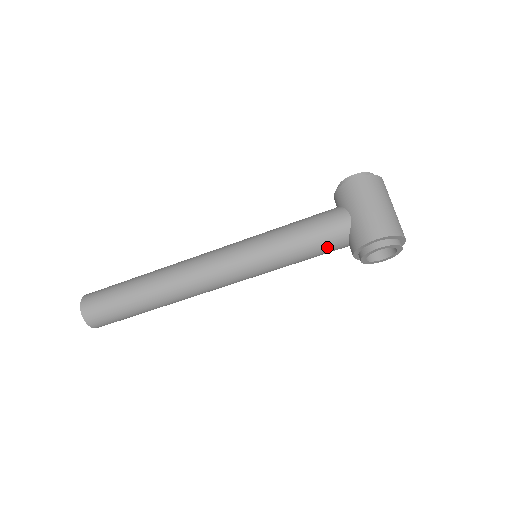
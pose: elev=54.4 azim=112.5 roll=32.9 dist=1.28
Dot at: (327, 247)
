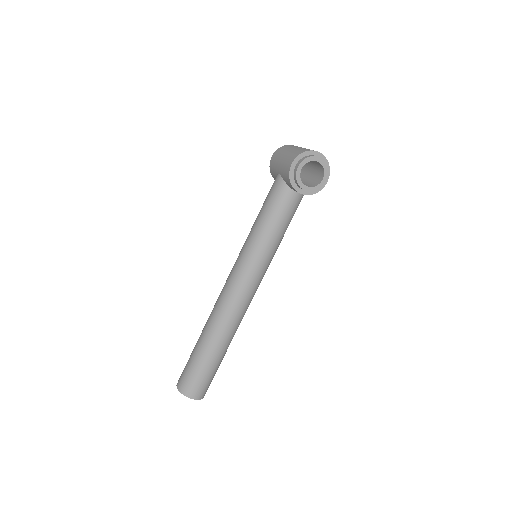
Dot at: (282, 204)
